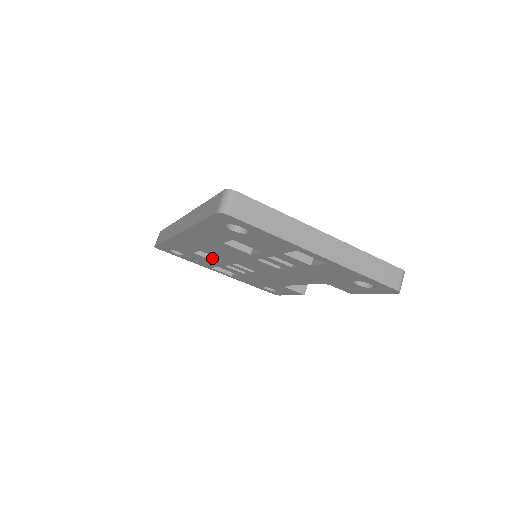
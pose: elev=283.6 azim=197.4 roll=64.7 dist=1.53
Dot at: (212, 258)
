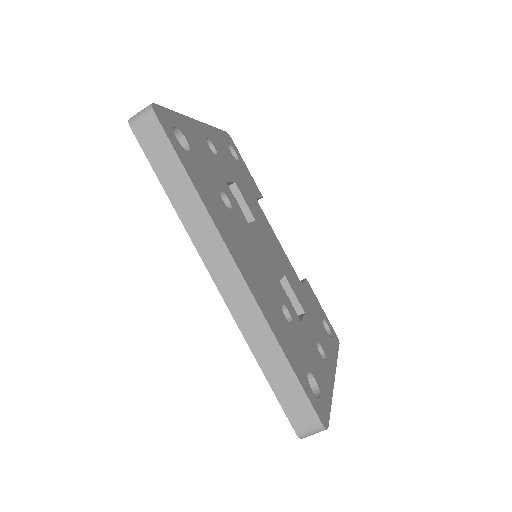
Dot at: occluded
